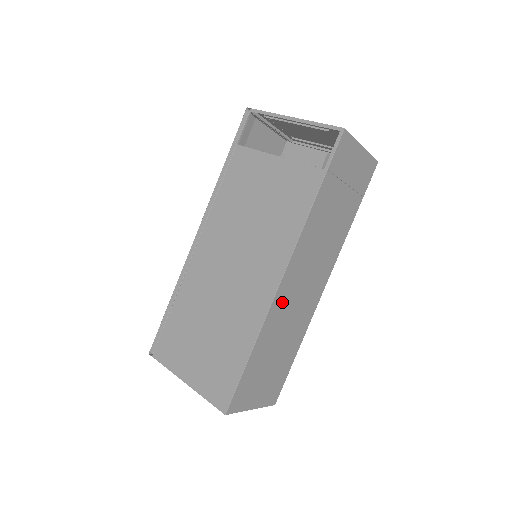
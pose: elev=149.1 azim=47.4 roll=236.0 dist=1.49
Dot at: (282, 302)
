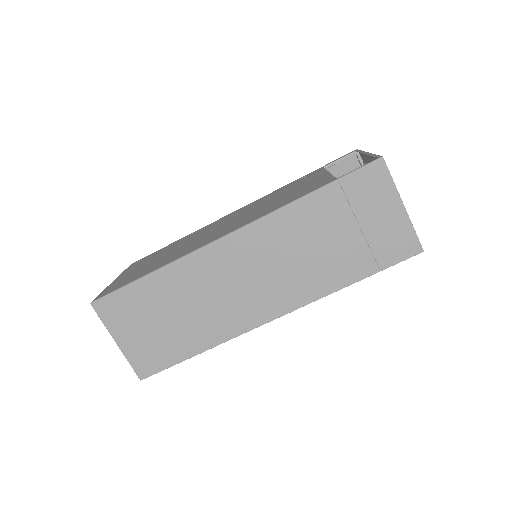
Dot at: (211, 264)
